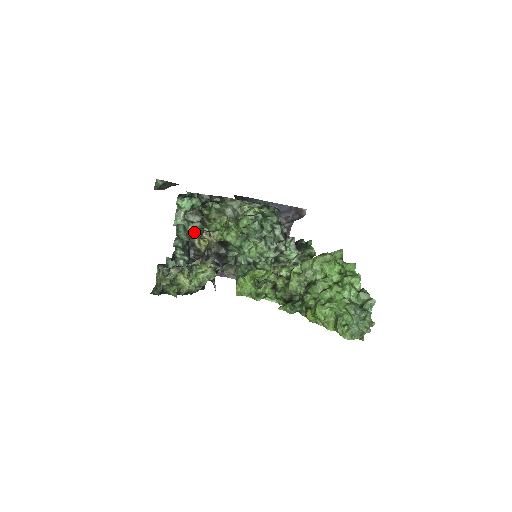
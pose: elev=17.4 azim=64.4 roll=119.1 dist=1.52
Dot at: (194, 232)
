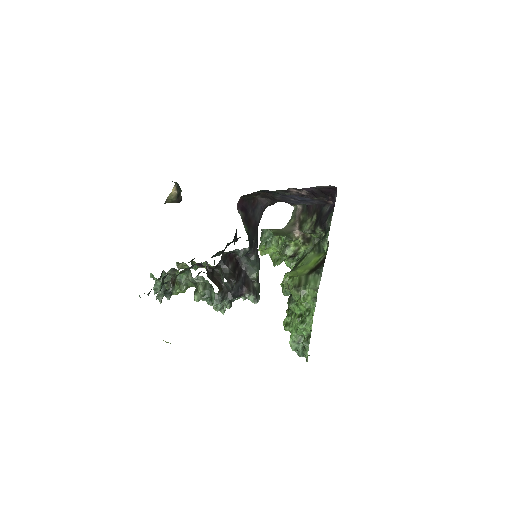
Dot at: occluded
